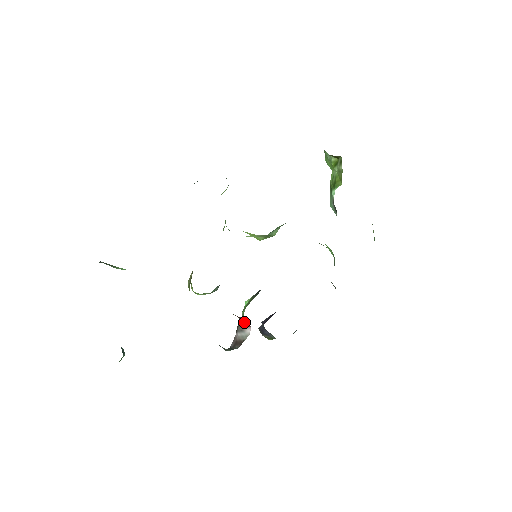
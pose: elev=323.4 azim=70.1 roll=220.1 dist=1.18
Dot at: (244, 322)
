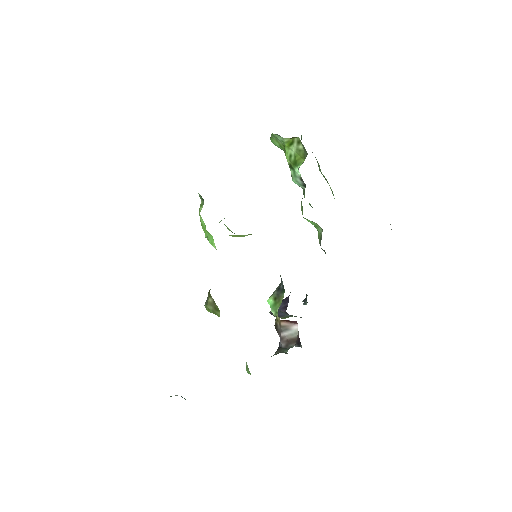
Dot at: (287, 322)
